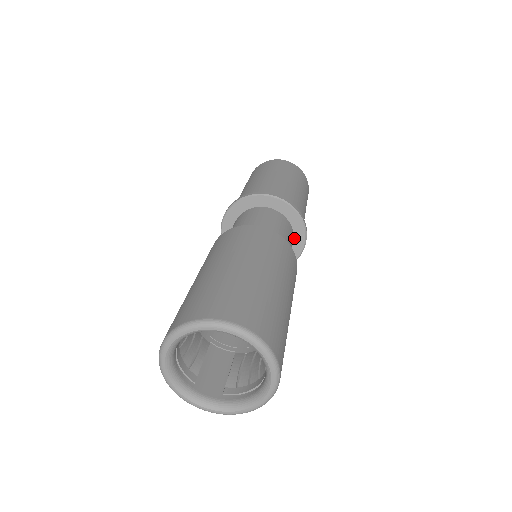
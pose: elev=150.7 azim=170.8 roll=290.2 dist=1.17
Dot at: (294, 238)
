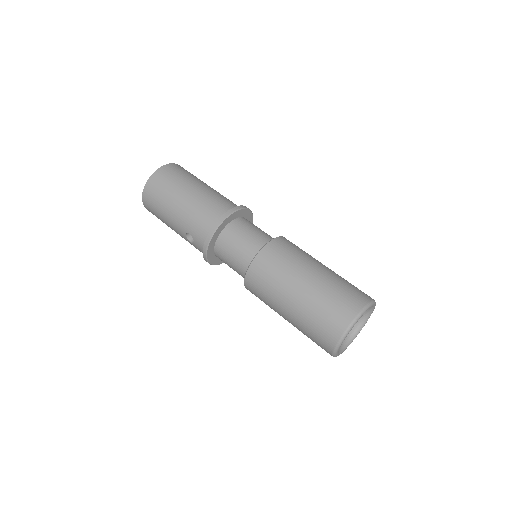
Dot at: occluded
